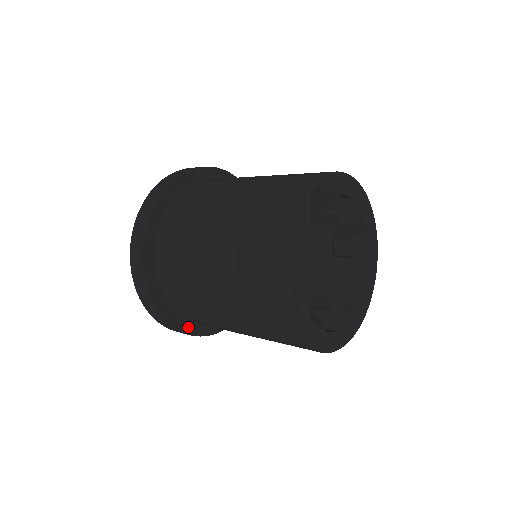
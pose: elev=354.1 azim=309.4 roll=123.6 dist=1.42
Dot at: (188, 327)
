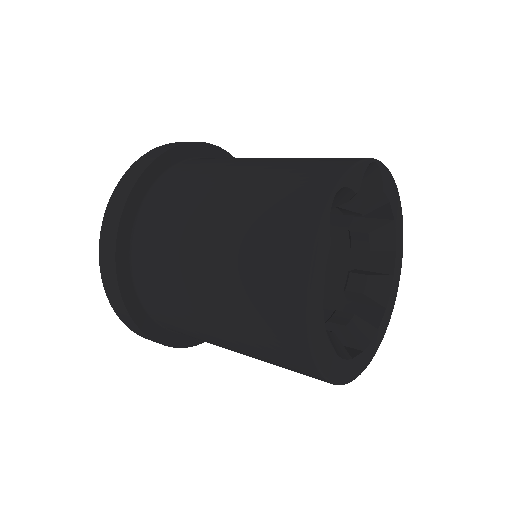
Dot at: (136, 308)
